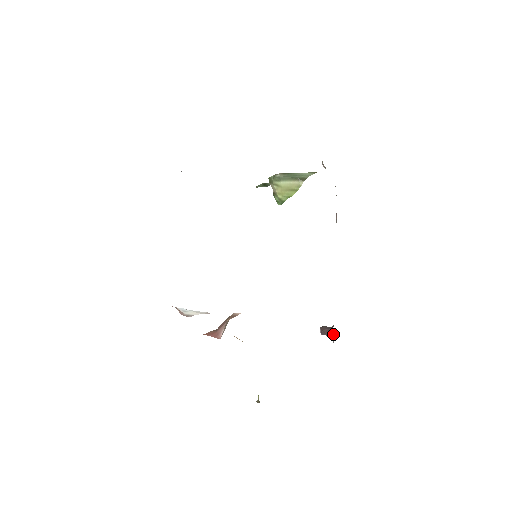
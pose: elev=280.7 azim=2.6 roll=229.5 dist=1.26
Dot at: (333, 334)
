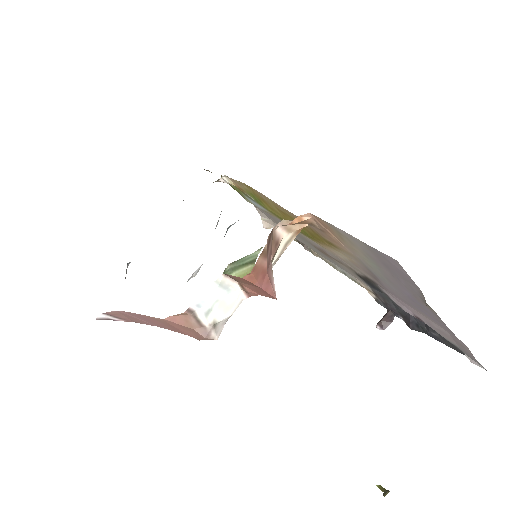
Dot at: (395, 314)
